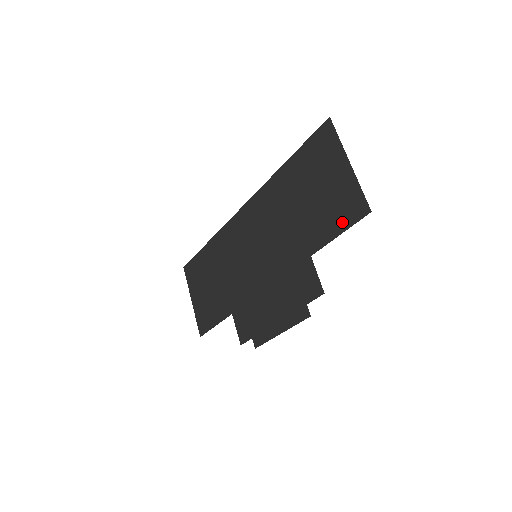
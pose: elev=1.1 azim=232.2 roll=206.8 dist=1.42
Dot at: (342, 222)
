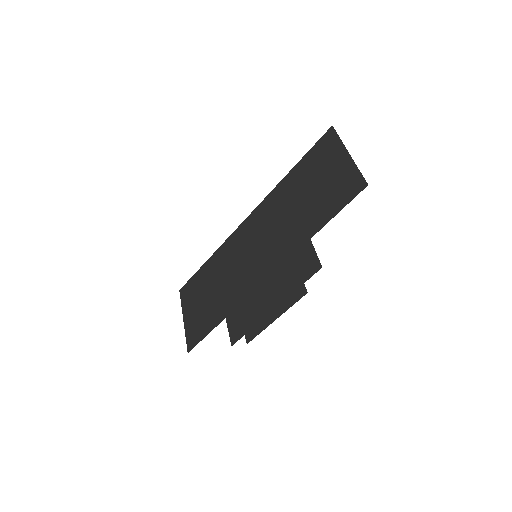
Dot at: (341, 201)
